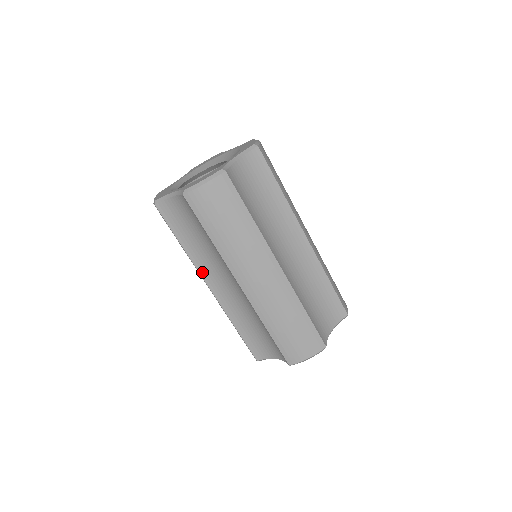
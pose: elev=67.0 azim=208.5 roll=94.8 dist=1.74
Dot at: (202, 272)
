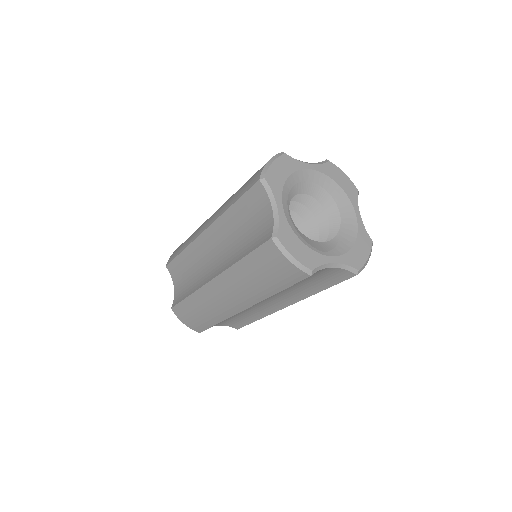
Dot at: (215, 225)
